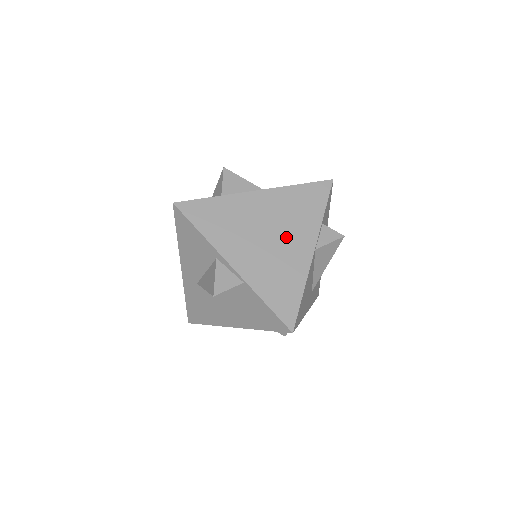
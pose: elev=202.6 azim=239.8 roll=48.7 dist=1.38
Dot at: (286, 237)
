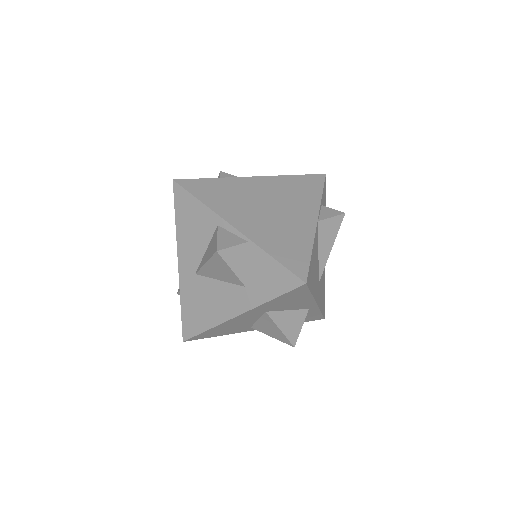
Dot at: (287, 209)
